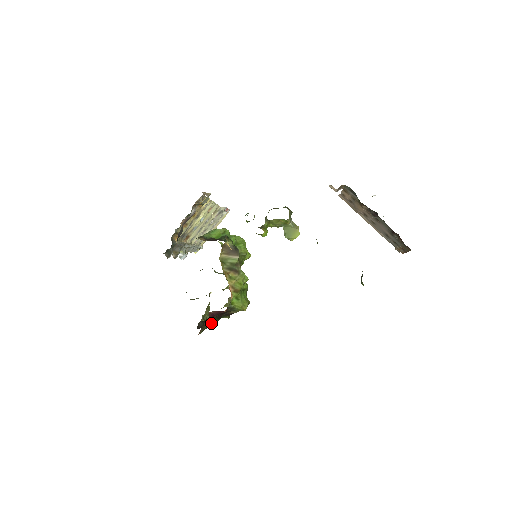
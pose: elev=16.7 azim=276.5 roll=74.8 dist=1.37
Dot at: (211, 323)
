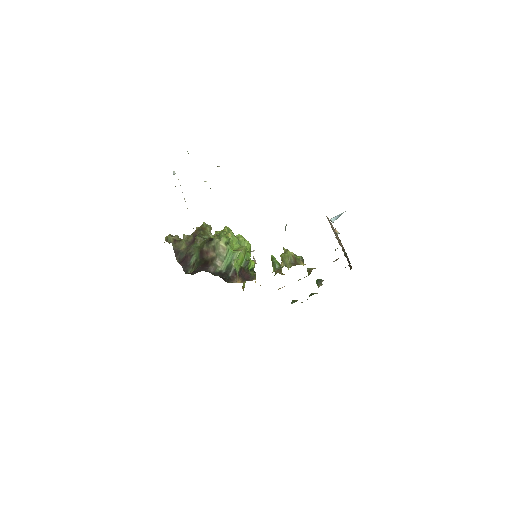
Dot at: occluded
